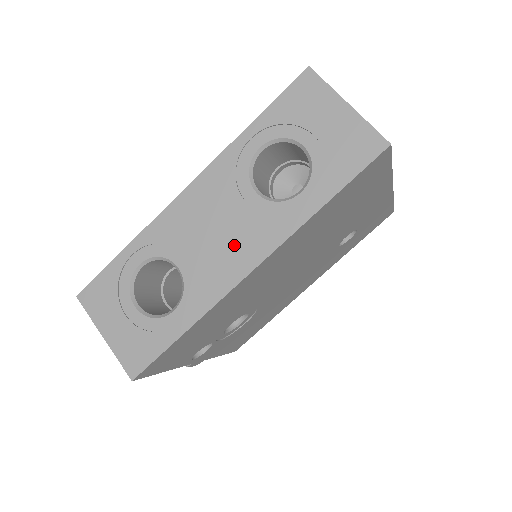
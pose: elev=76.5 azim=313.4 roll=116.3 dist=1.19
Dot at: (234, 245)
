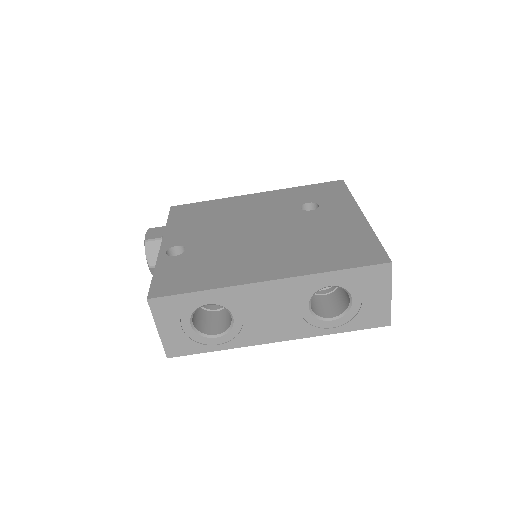
Dot at: (276, 326)
